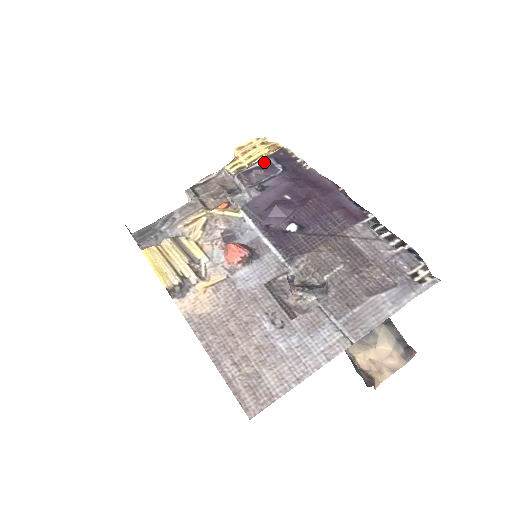
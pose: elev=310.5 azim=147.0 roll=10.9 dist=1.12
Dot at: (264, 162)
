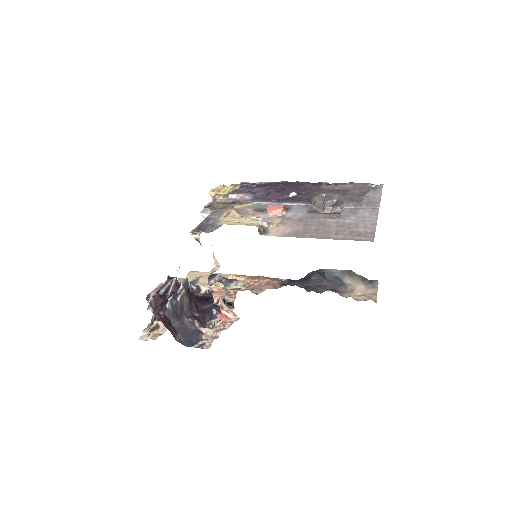
Dot at: (239, 187)
